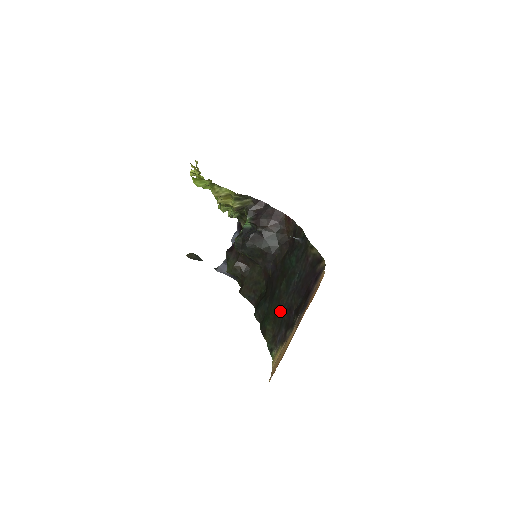
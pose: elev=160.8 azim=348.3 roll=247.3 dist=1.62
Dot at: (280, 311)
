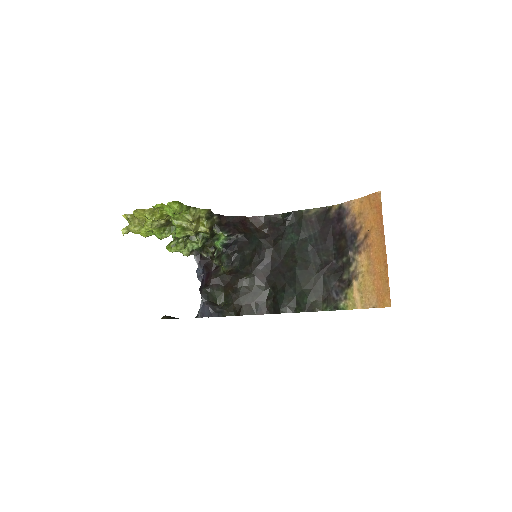
Dot at: (315, 277)
